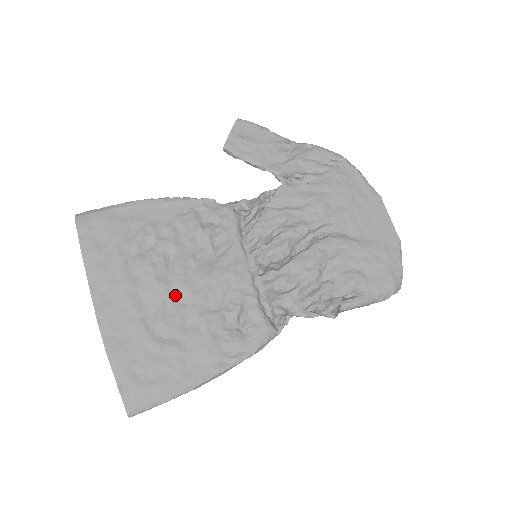
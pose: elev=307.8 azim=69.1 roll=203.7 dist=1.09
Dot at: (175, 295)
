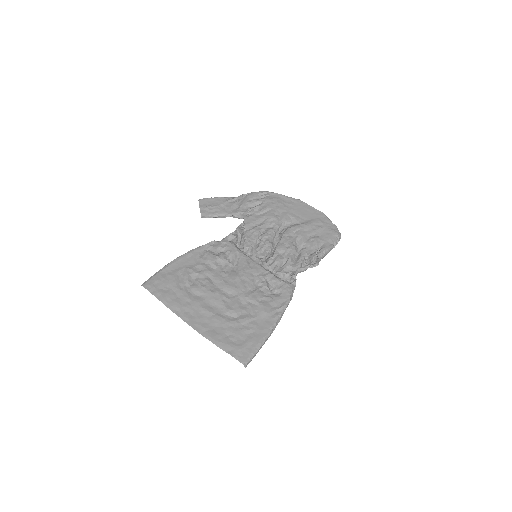
Dot at: (227, 294)
